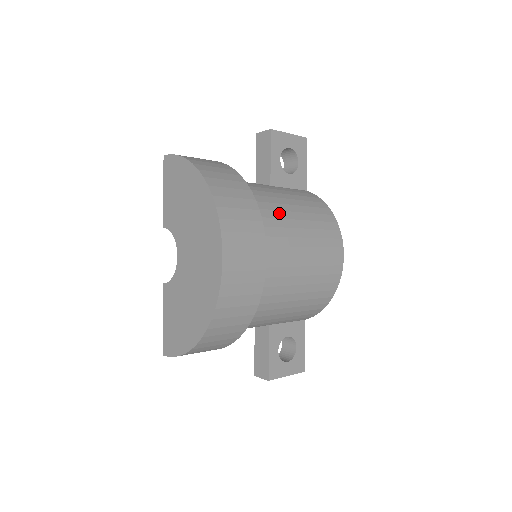
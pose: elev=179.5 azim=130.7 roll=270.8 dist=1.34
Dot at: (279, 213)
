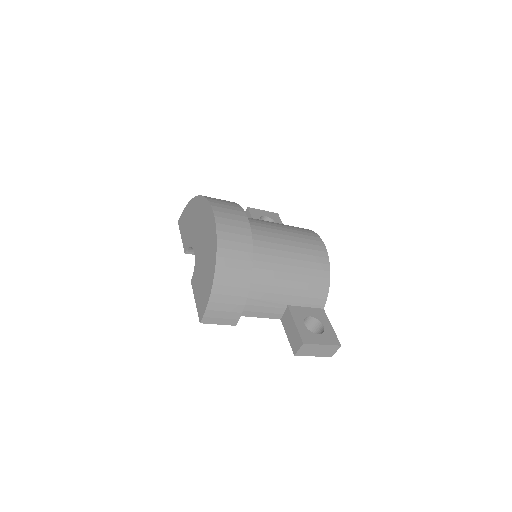
Dot at: occluded
